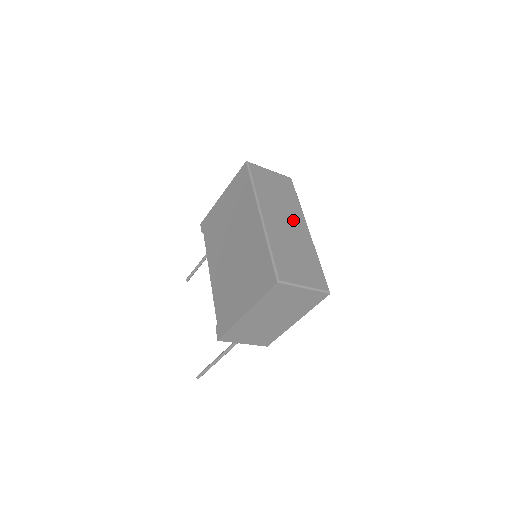
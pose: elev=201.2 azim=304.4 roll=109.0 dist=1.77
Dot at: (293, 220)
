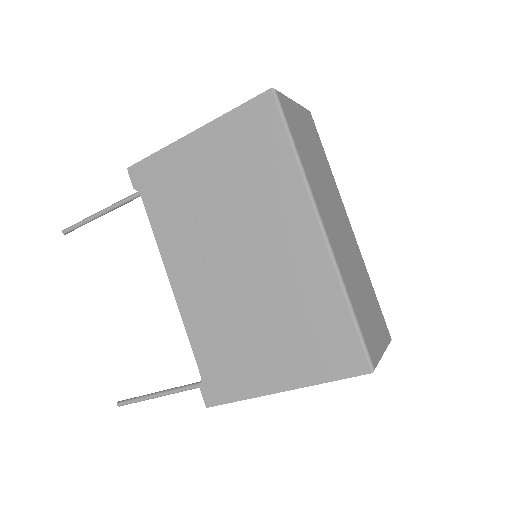
Dot at: (340, 214)
